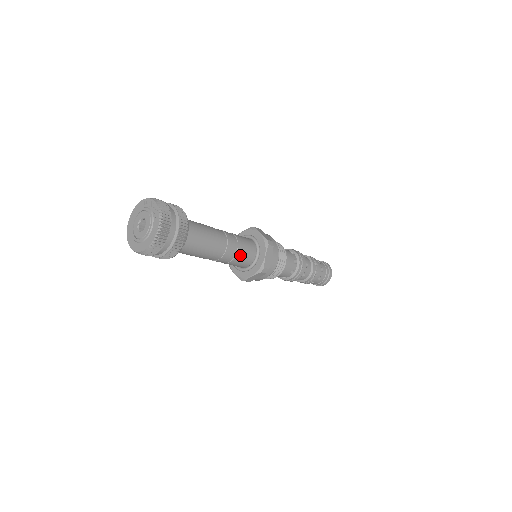
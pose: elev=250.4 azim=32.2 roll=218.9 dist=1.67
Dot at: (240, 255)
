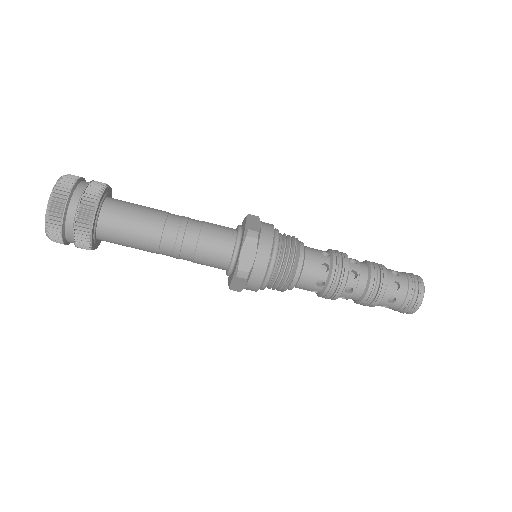
Dot at: (204, 250)
